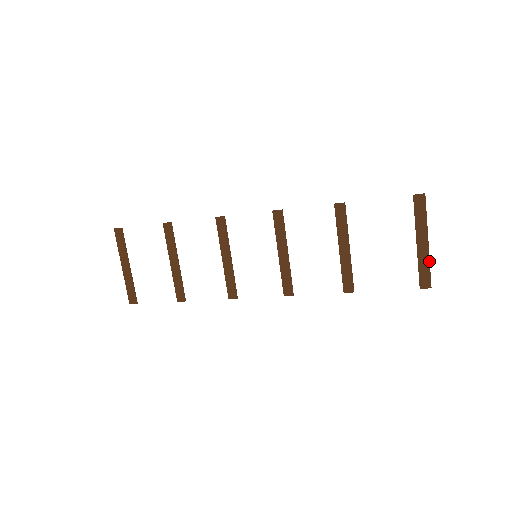
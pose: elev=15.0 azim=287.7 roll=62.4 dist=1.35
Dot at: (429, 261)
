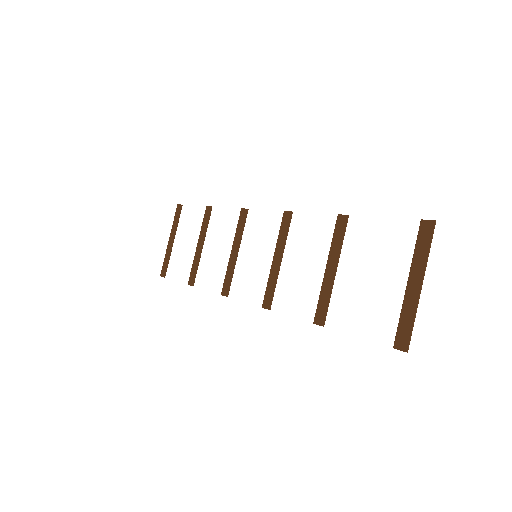
Dot at: (415, 313)
